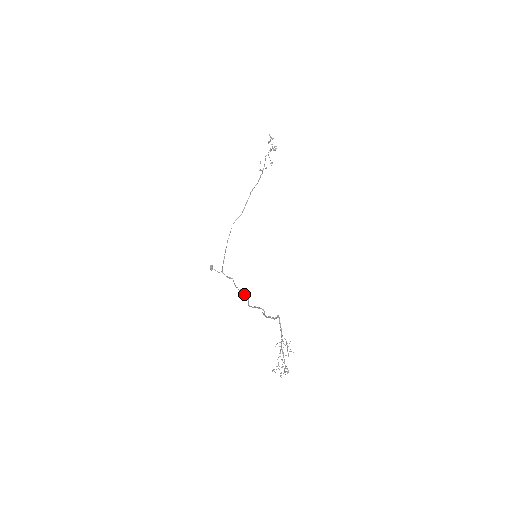
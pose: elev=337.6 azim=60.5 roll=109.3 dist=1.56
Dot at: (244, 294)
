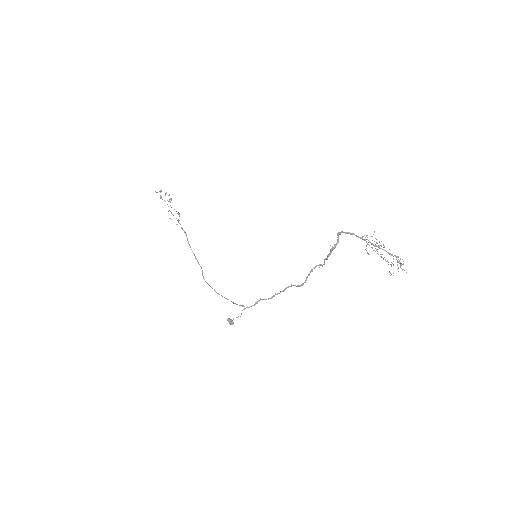
Dot at: (284, 289)
